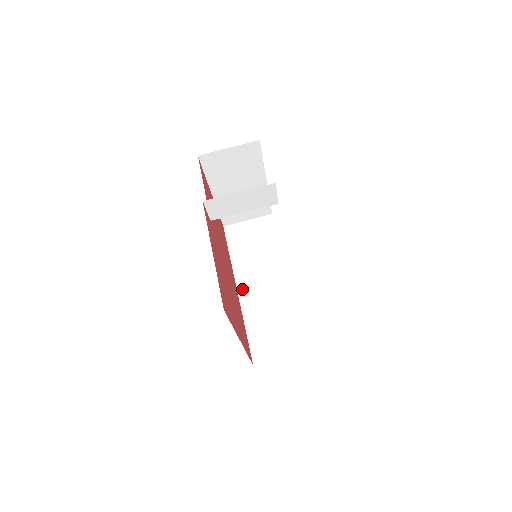
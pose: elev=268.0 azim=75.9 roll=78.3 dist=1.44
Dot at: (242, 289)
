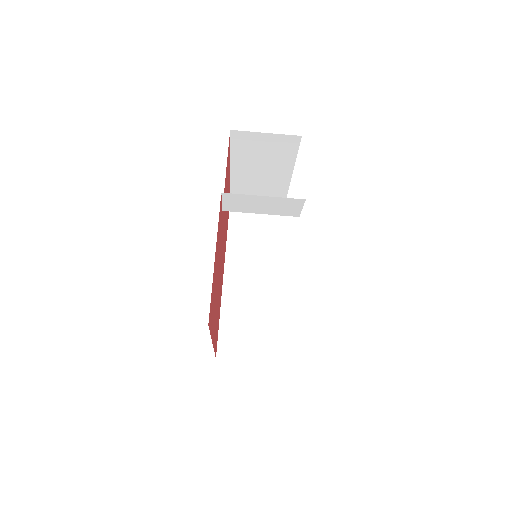
Dot at: (229, 275)
